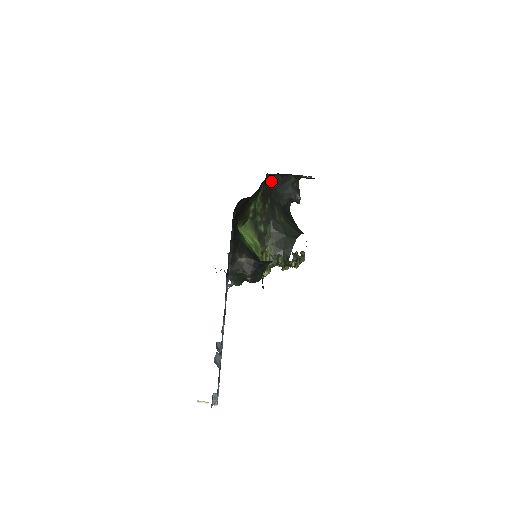
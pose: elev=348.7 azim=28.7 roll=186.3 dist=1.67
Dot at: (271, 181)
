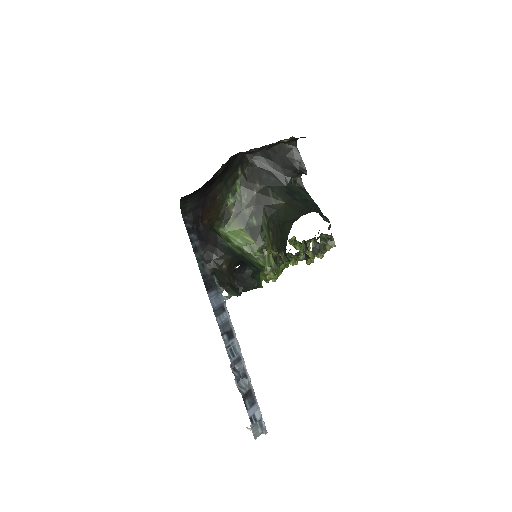
Dot at: (258, 160)
